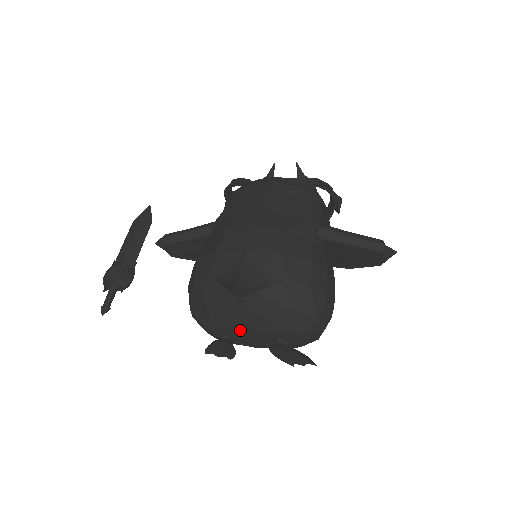
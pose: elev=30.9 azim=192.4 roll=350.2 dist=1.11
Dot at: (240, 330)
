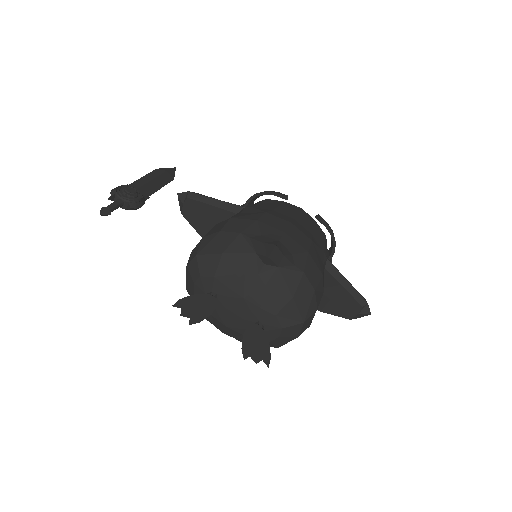
Dot at: (234, 295)
